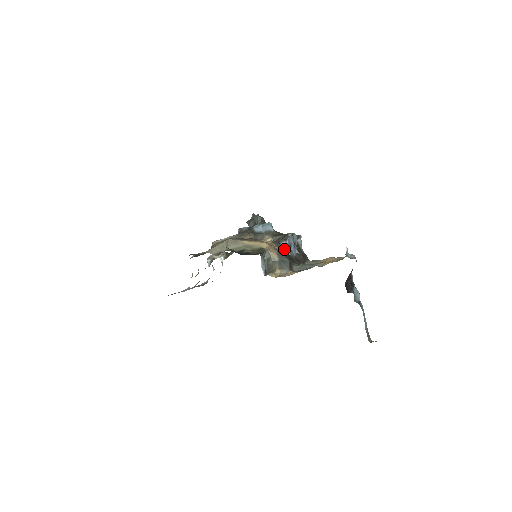
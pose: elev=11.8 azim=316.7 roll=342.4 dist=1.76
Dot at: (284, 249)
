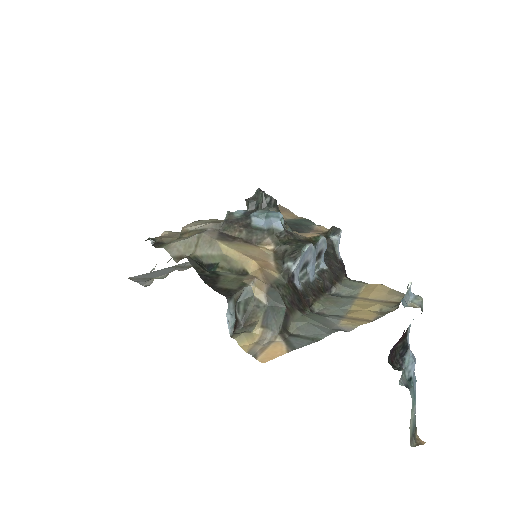
Dot at: (287, 277)
